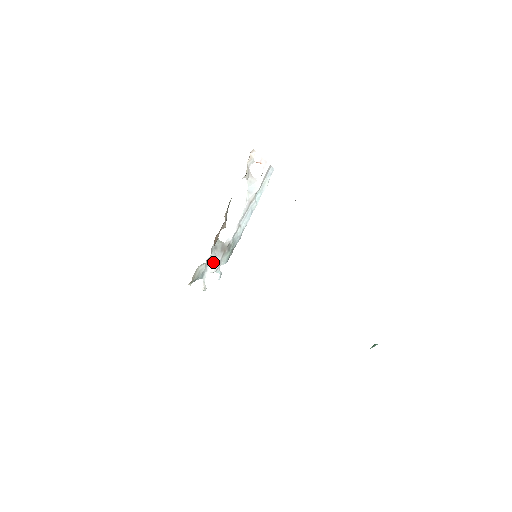
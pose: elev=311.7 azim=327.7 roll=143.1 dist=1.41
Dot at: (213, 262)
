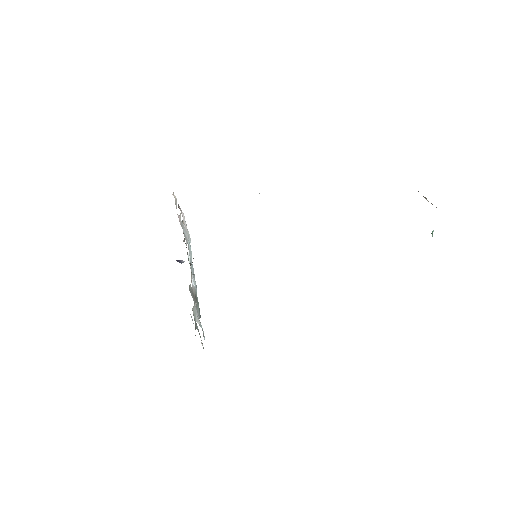
Dot at: occluded
